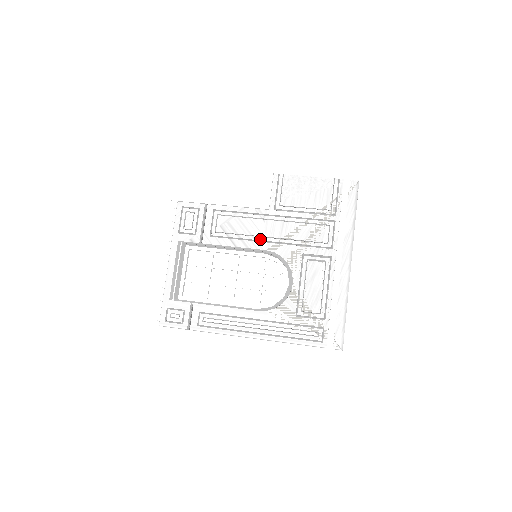
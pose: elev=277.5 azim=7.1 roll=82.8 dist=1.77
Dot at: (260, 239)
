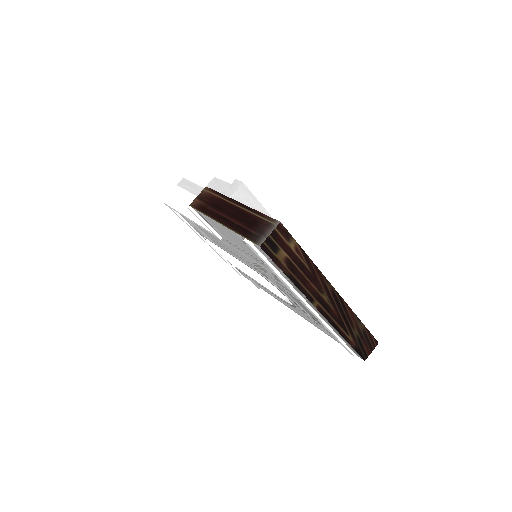
Dot at: (240, 257)
